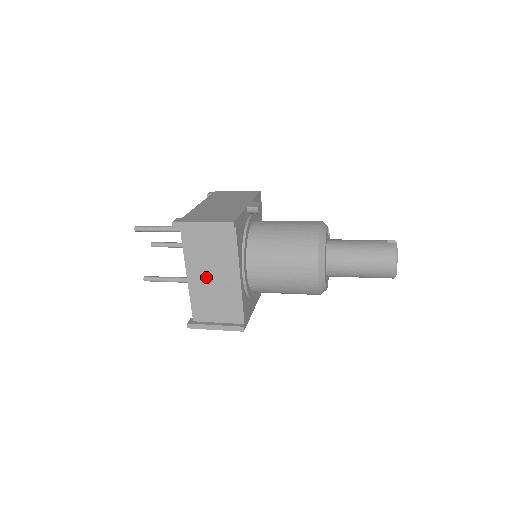
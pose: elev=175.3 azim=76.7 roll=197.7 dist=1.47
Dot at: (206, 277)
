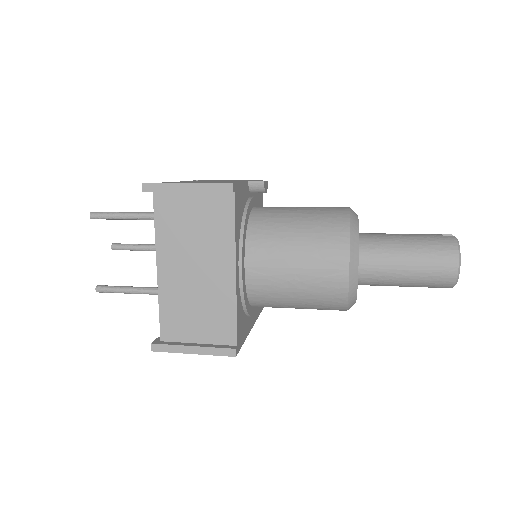
Dot at: (185, 271)
